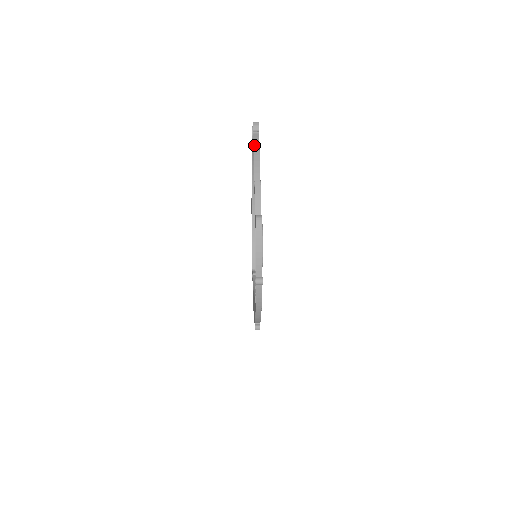
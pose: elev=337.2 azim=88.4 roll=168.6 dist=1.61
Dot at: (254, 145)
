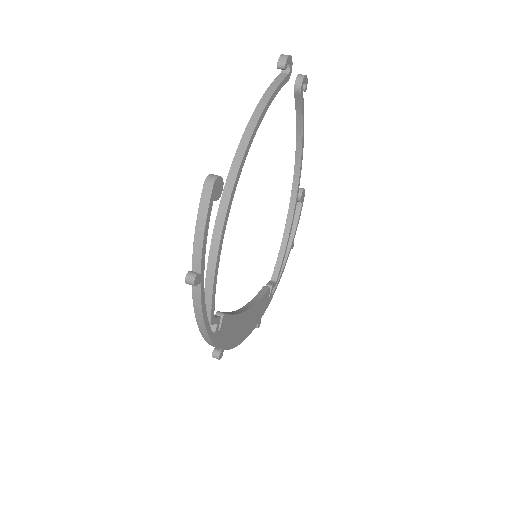
Dot at: (270, 85)
